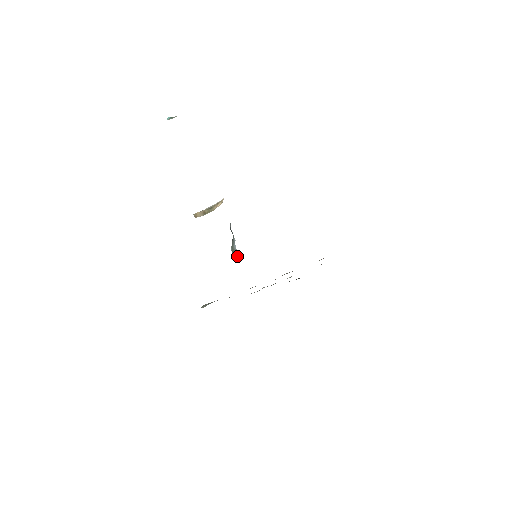
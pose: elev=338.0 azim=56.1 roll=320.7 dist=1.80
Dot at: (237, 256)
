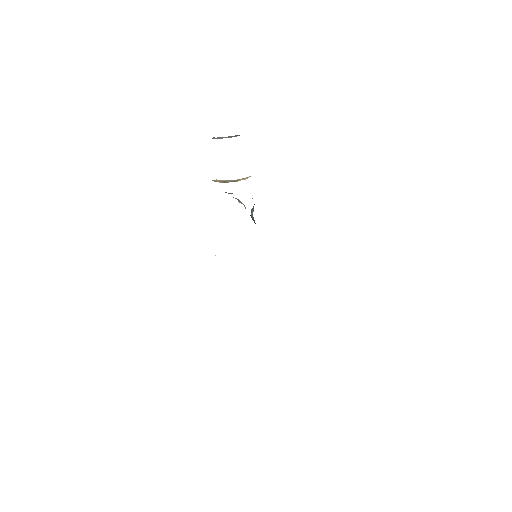
Dot at: (254, 221)
